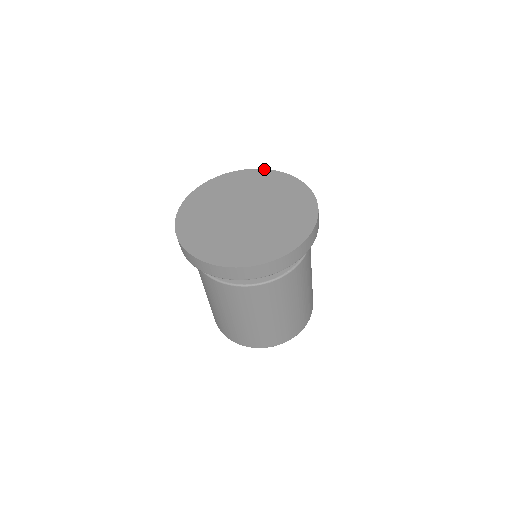
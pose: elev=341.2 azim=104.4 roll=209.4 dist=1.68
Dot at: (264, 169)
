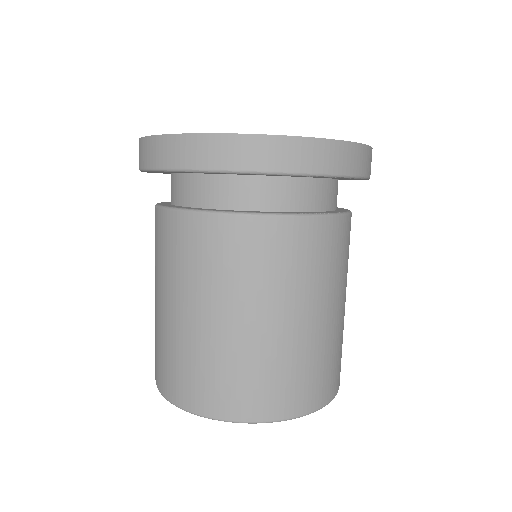
Dot at: occluded
